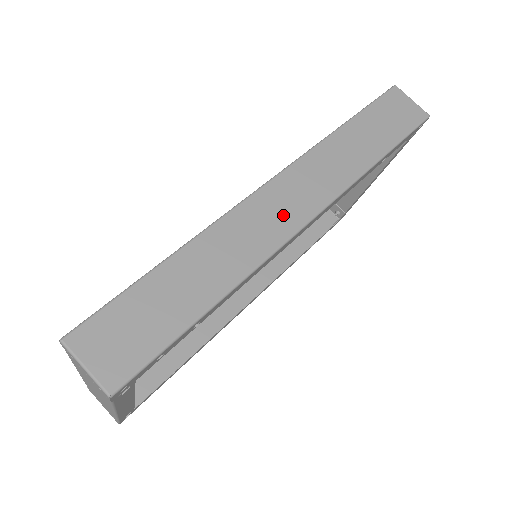
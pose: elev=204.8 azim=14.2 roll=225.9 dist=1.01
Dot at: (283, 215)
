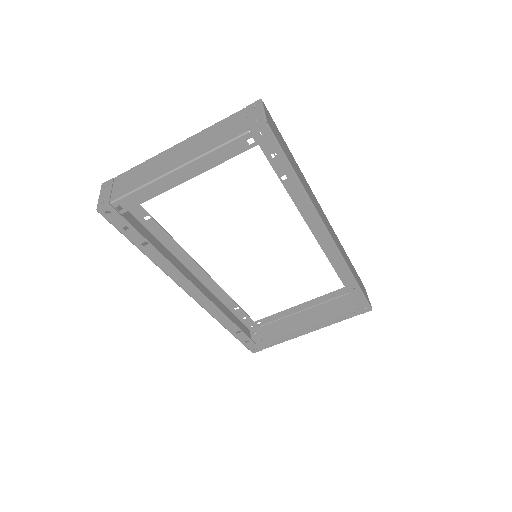
Dot at: (325, 221)
